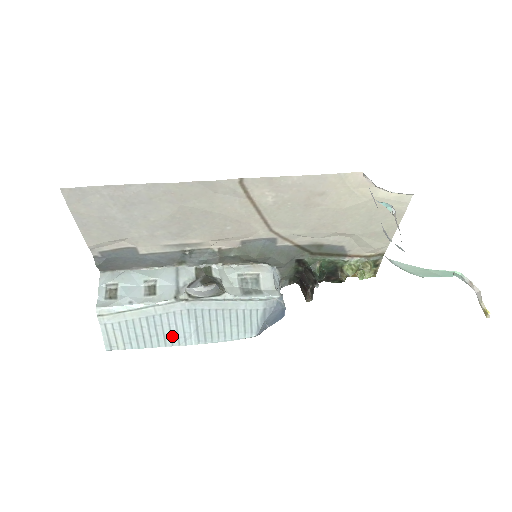
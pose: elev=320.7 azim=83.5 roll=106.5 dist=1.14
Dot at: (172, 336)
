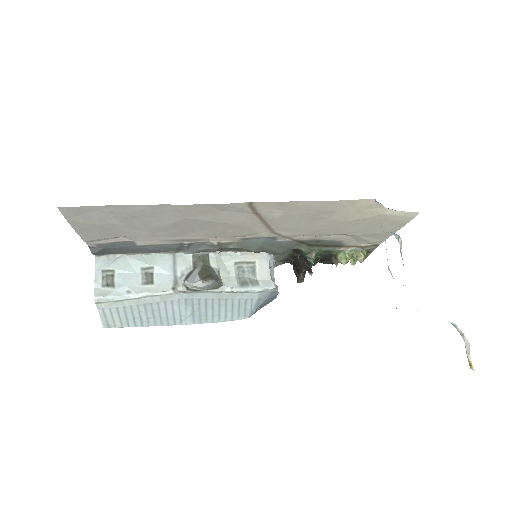
Dot at: (168, 318)
